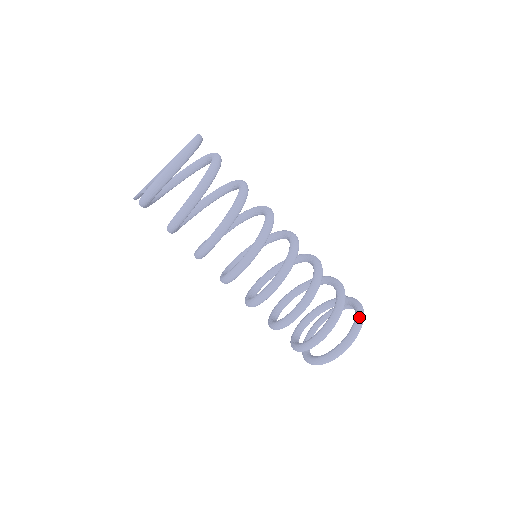
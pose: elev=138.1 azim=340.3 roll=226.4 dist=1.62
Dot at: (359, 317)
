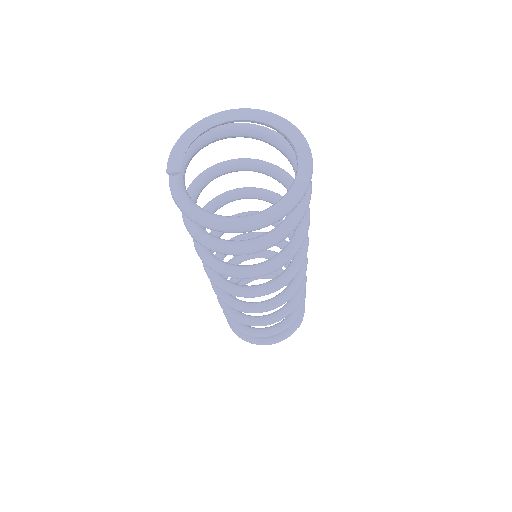
Dot at: (271, 342)
